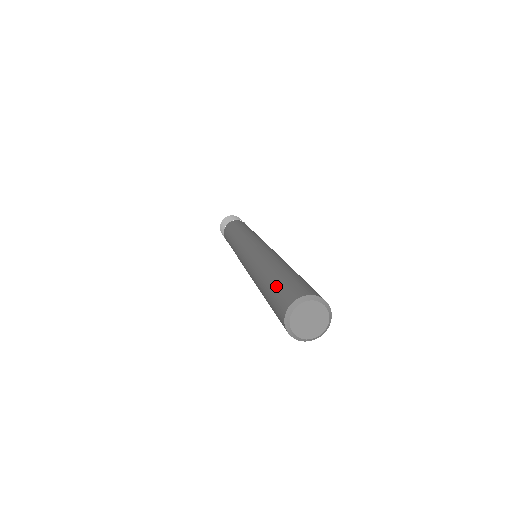
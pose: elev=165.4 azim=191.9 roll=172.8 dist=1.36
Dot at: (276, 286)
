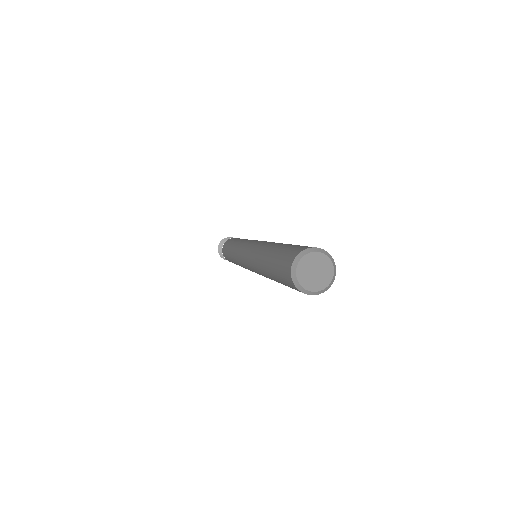
Dot at: (277, 257)
